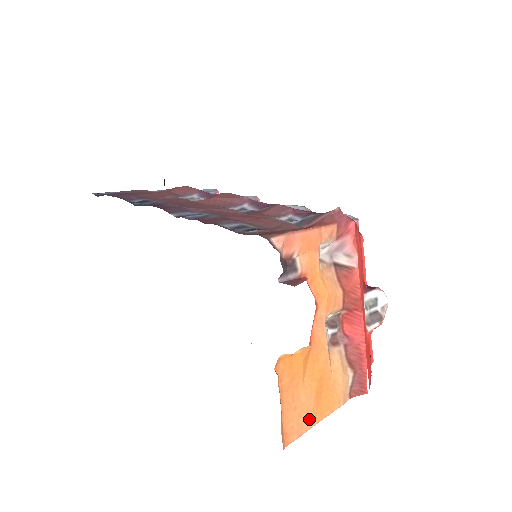
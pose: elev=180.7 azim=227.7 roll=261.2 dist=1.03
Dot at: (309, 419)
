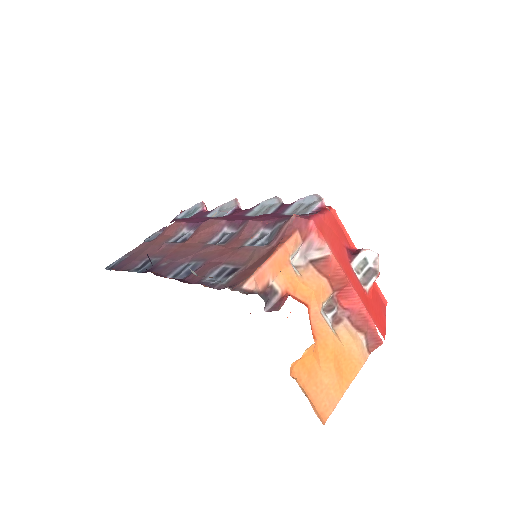
Dot at: (338, 391)
